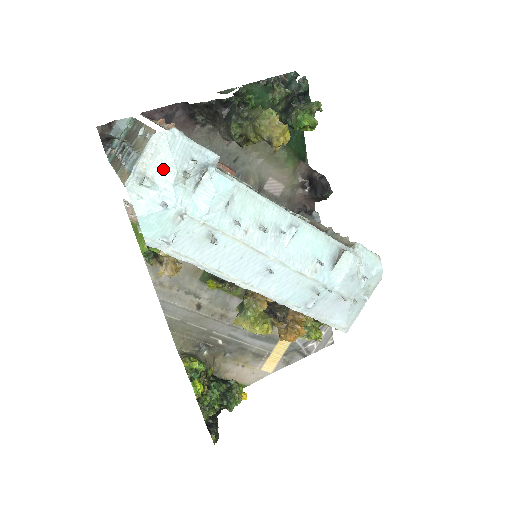
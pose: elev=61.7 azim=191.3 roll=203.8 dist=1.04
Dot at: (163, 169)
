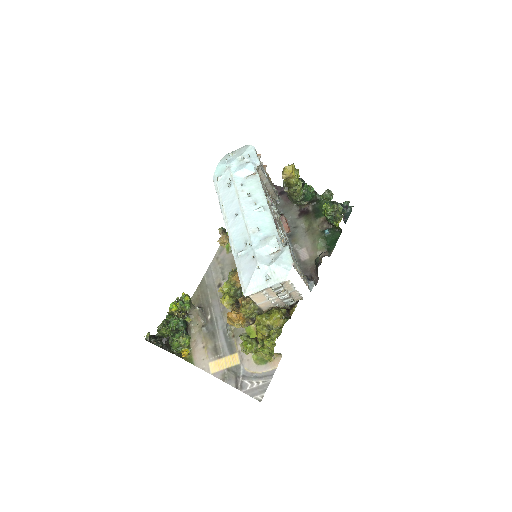
Dot at: (239, 154)
